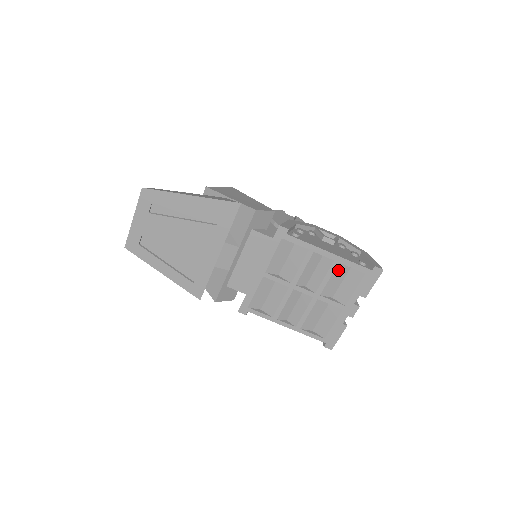
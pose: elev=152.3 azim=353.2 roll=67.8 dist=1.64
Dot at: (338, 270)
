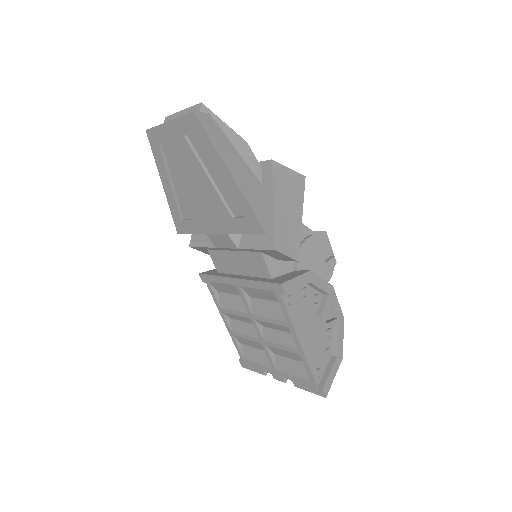
Dot at: (295, 354)
